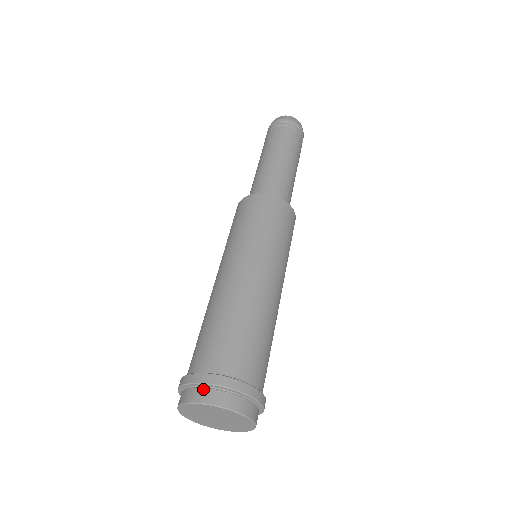
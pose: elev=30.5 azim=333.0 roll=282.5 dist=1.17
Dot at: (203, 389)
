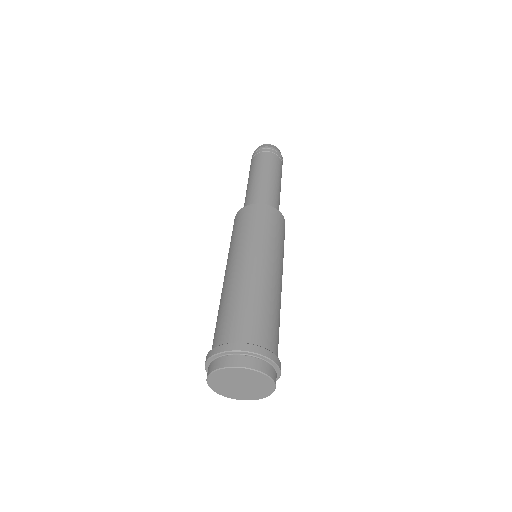
Dot at: (252, 358)
